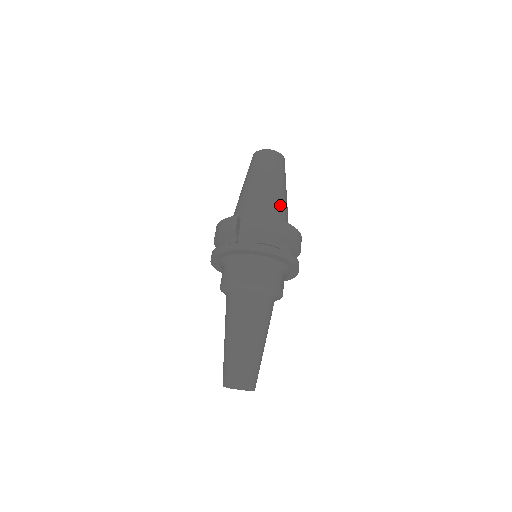
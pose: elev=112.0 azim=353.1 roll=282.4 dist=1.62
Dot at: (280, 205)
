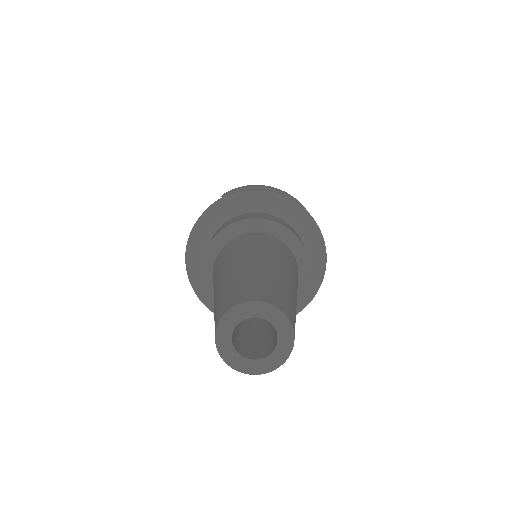
Dot at: occluded
